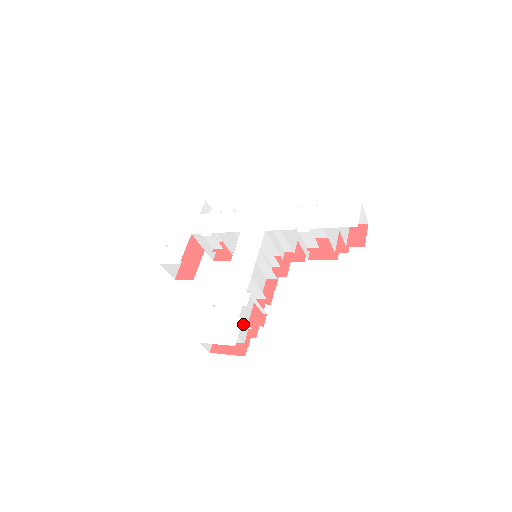
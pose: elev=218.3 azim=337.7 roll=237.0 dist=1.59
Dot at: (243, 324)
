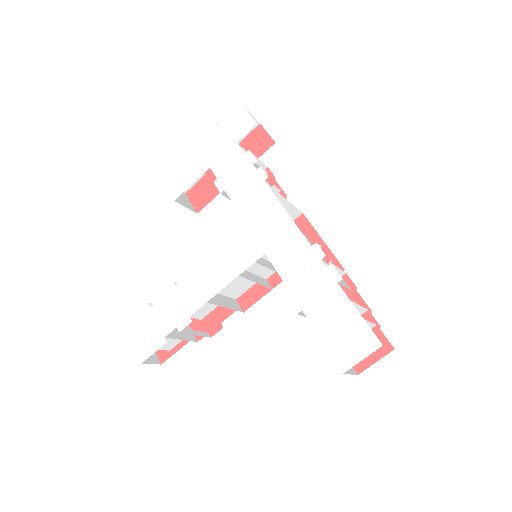
Dot at: (173, 339)
